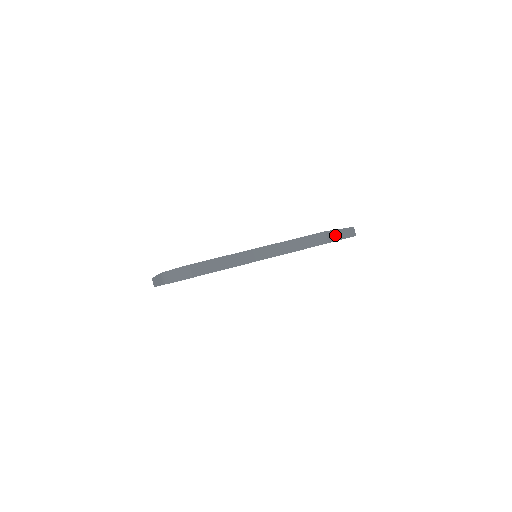
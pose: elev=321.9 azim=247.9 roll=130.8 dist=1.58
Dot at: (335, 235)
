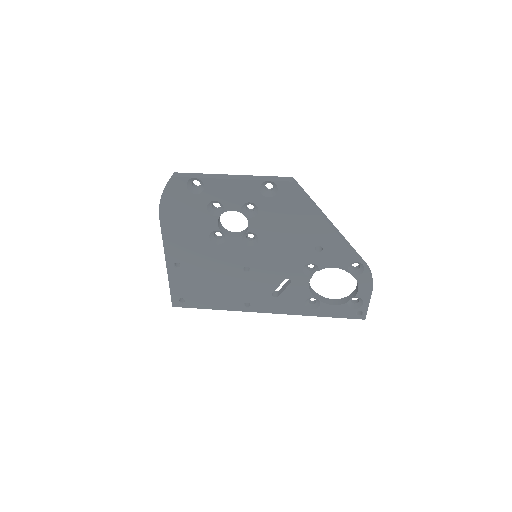
Dot at: (313, 203)
